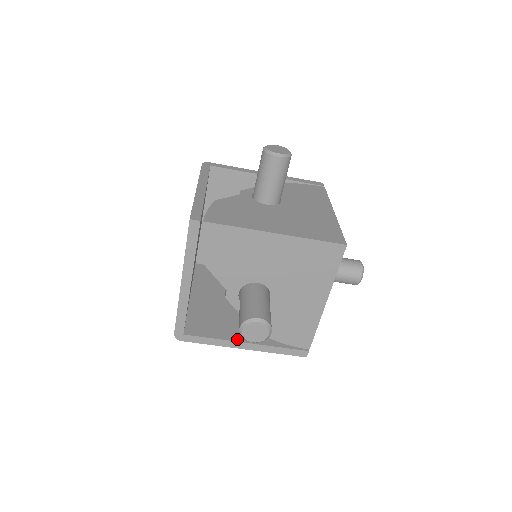
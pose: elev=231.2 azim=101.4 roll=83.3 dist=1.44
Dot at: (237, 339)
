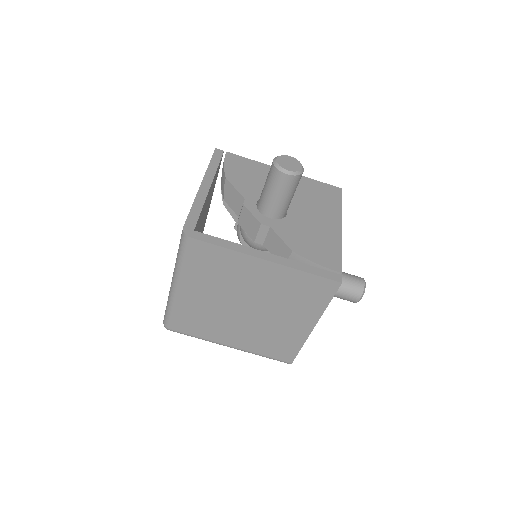
Dot at: (256, 252)
